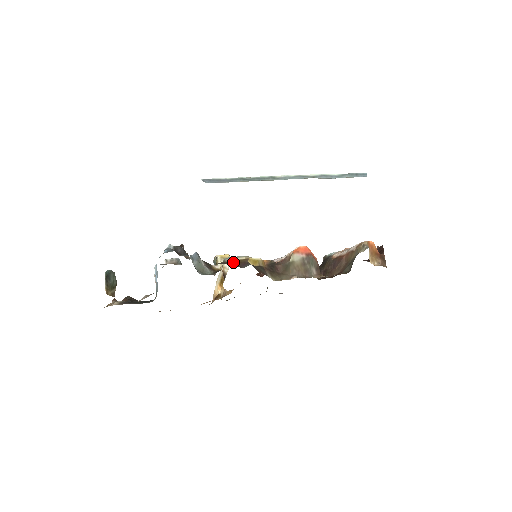
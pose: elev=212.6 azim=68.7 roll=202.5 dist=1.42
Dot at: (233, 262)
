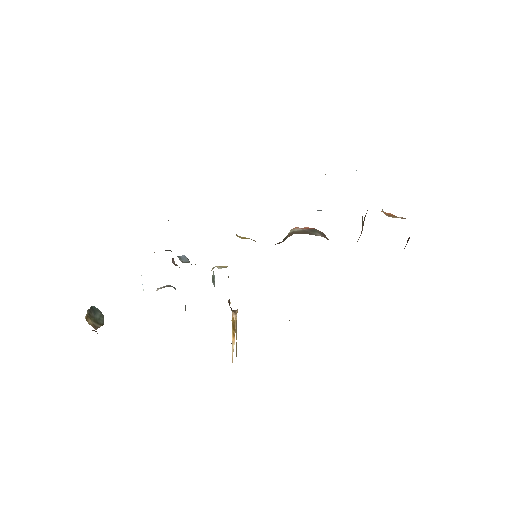
Dot at: occluded
